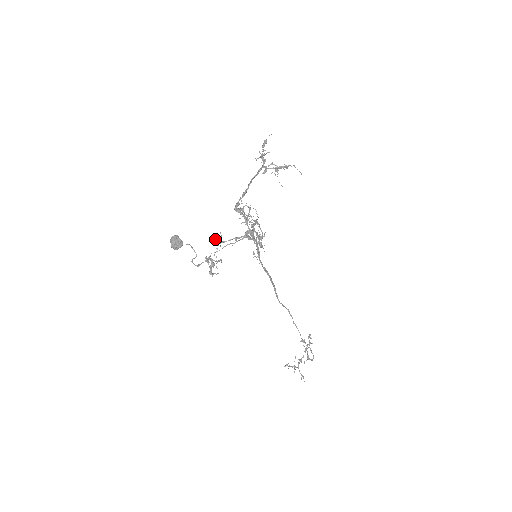
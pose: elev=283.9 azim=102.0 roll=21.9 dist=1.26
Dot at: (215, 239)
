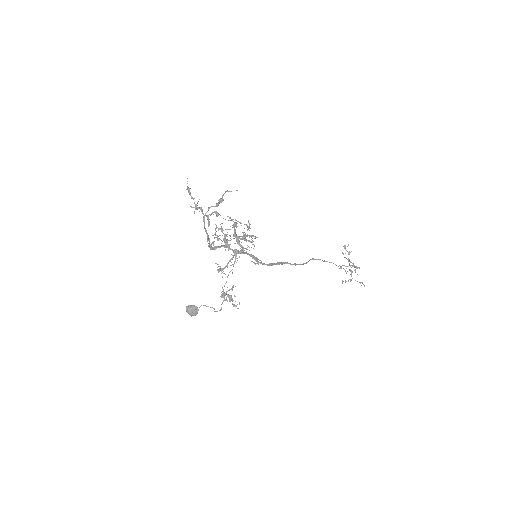
Dot at: occluded
